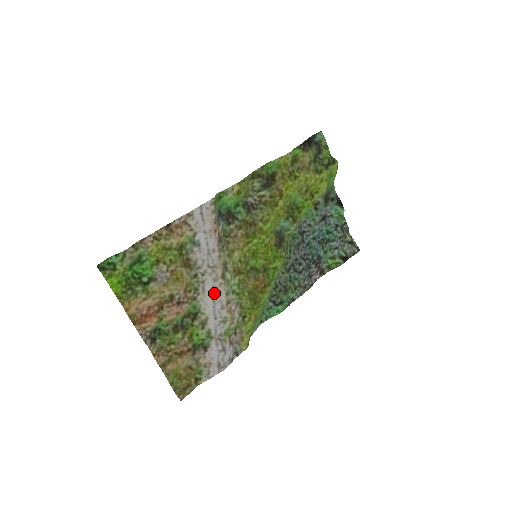
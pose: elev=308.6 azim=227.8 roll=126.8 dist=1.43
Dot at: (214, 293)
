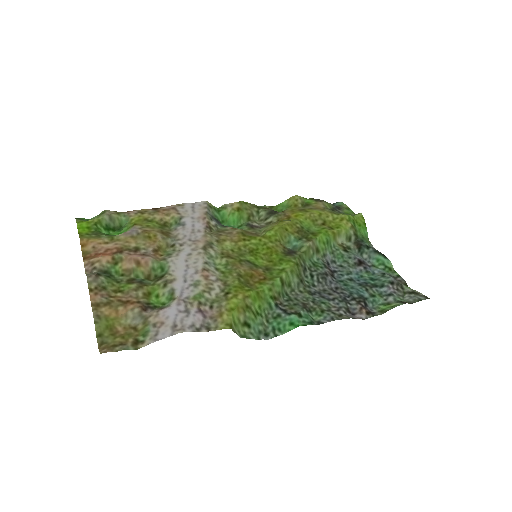
Dot at: (190, 260)
